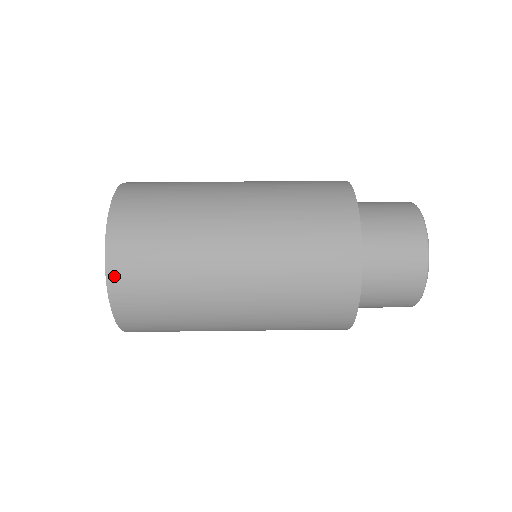
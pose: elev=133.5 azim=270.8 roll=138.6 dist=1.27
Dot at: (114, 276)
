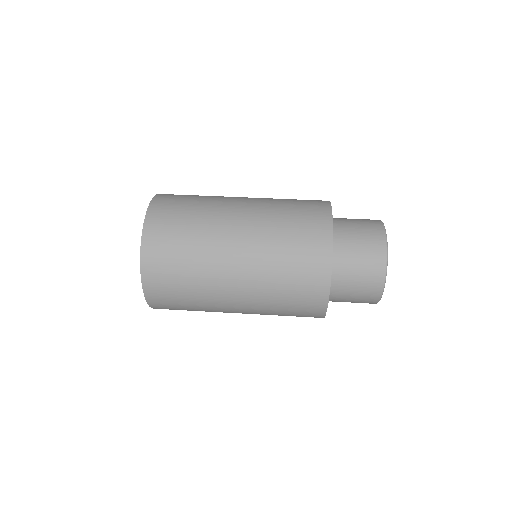
Dot at: (149, 225)
